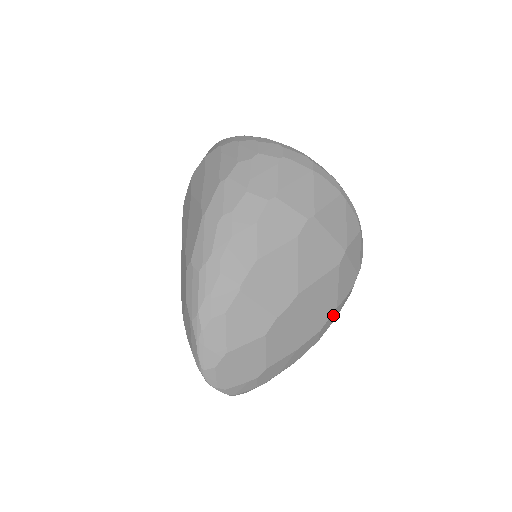
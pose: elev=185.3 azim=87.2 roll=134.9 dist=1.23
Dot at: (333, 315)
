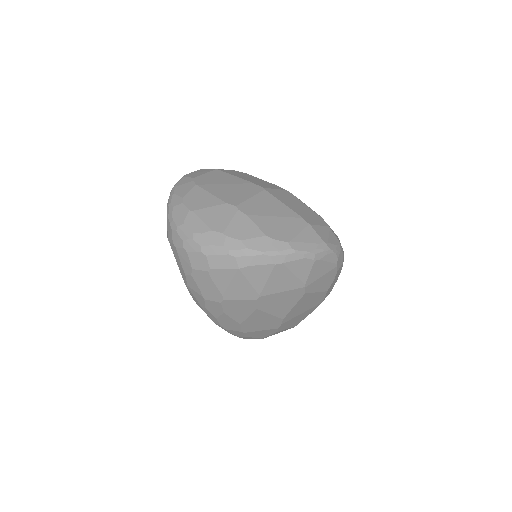
Dot at: occluded
